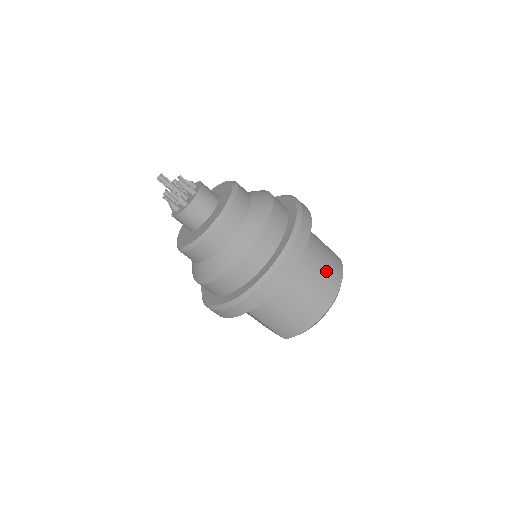
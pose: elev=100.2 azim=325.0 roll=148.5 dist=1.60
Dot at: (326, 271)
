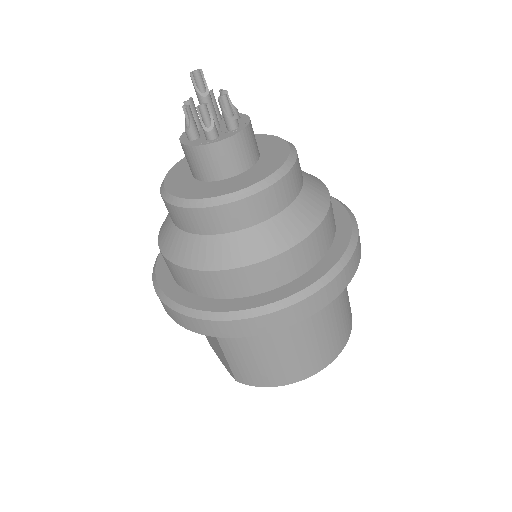
Dot at: (340, 324)
